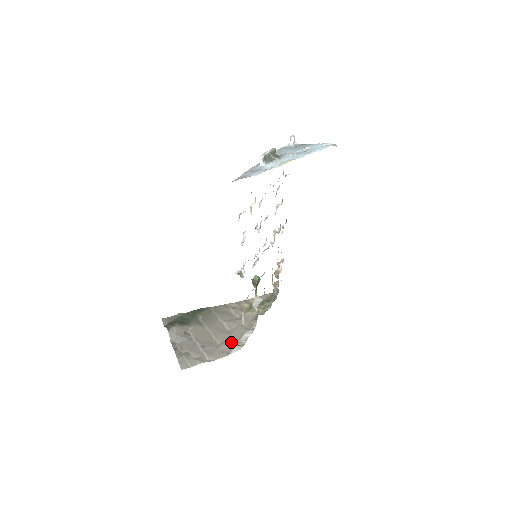
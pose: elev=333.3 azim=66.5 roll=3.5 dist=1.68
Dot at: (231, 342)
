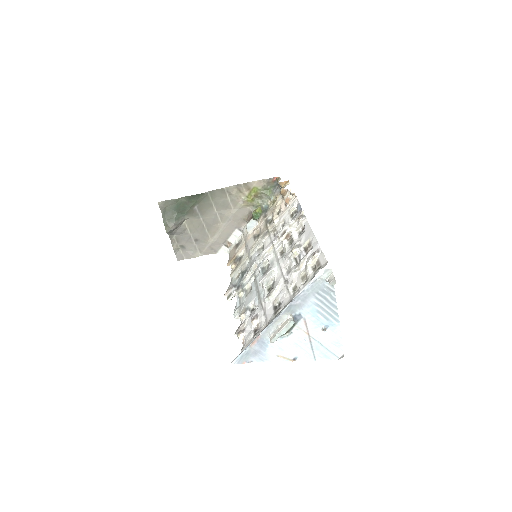
Dot at: (220, 241)
